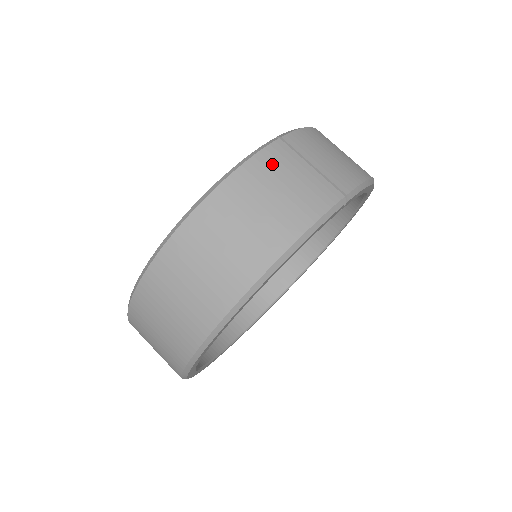
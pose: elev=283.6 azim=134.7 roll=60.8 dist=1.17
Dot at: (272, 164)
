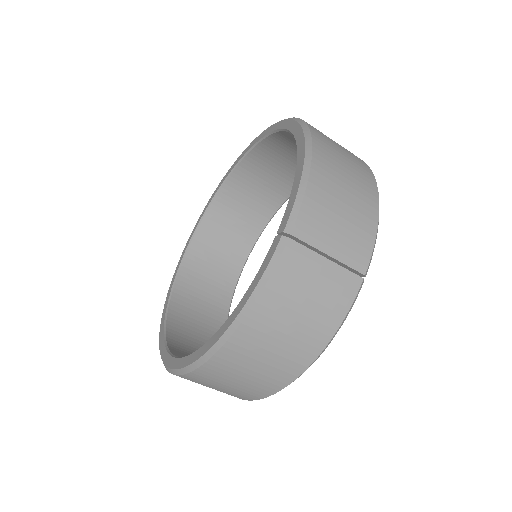
Dot at: (290, 280)
